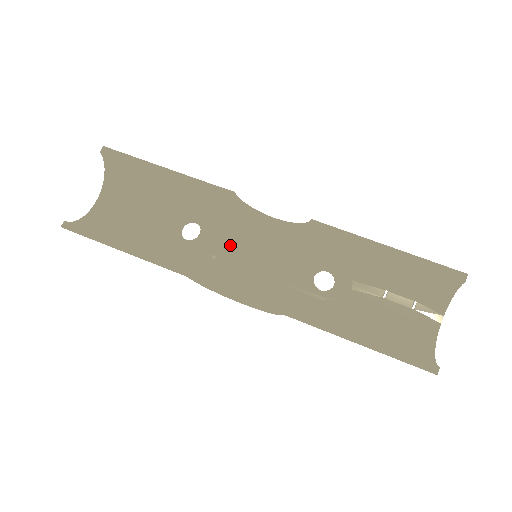
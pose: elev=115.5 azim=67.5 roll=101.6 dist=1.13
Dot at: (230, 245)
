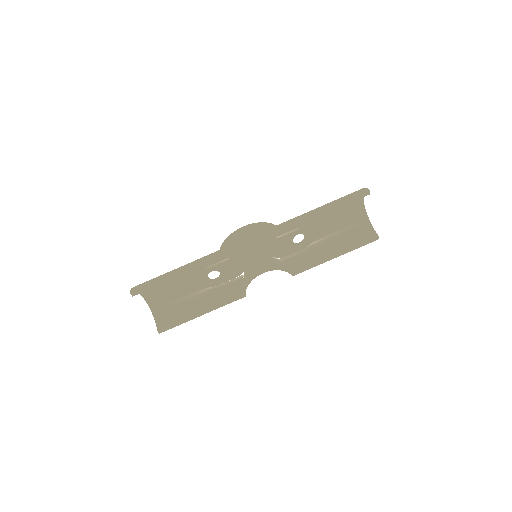
Dot at: (239, 263)
